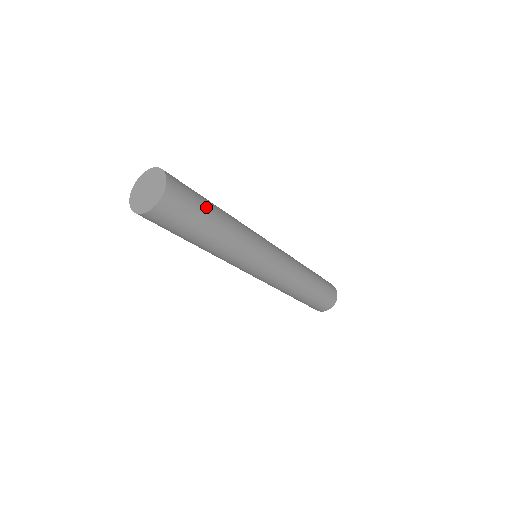
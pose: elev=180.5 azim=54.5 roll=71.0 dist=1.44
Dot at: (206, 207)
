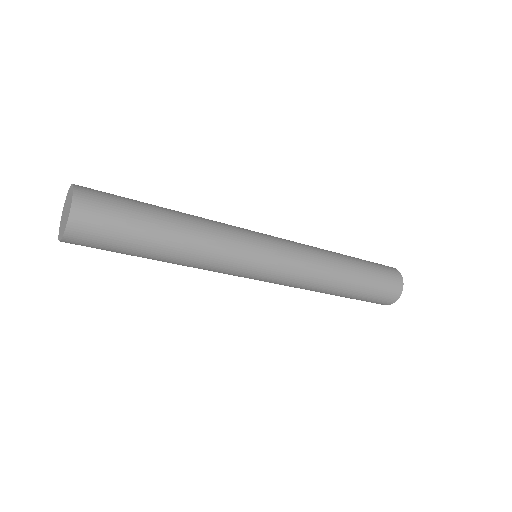
Dot at: (143, 218)
